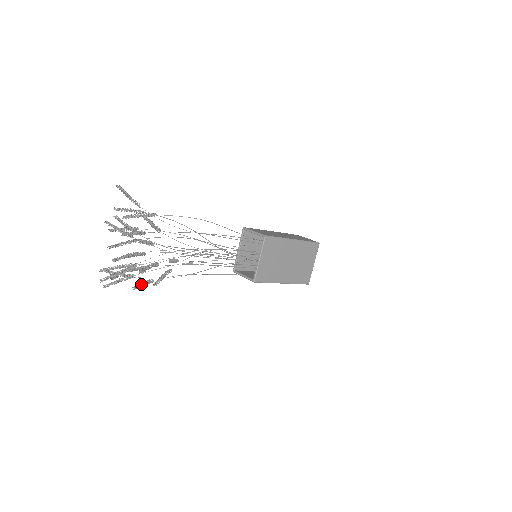
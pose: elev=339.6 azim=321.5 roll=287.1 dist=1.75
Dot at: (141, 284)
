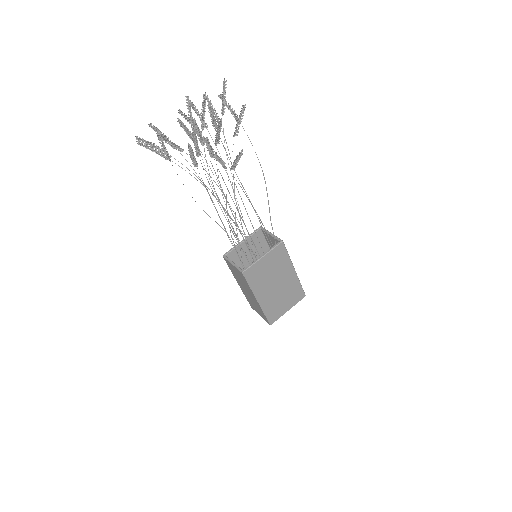
Dot at: (193, 153)
